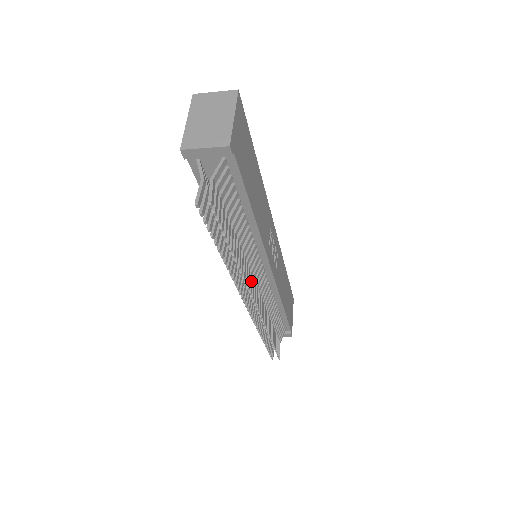
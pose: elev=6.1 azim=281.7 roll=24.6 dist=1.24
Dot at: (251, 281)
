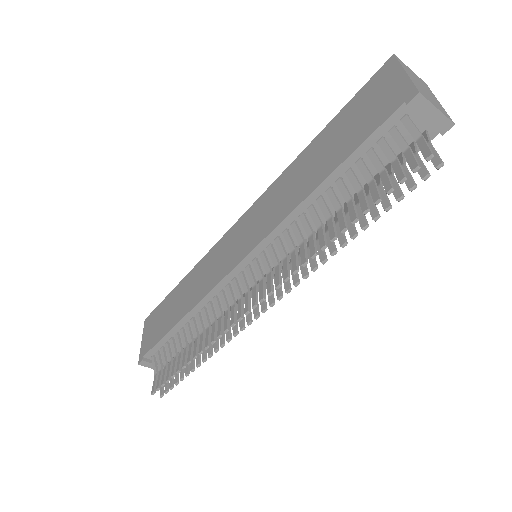
Dot at: occluded
